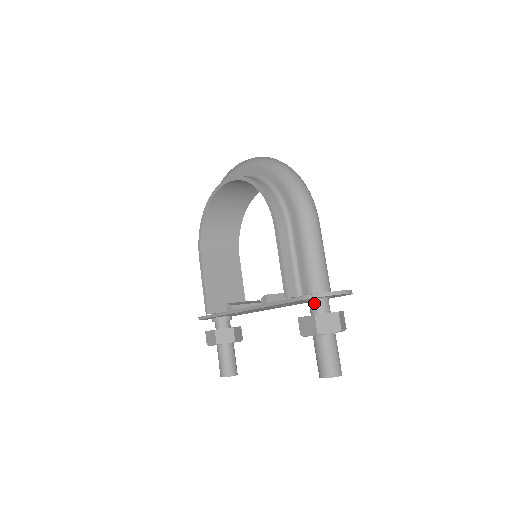
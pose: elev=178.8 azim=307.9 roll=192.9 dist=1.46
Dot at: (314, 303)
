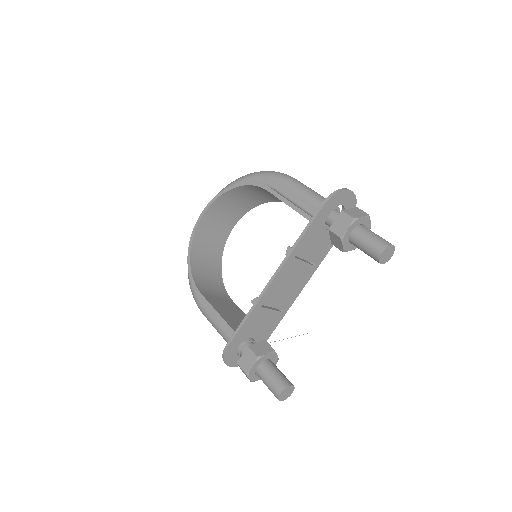
Dot at: (334, 215)
